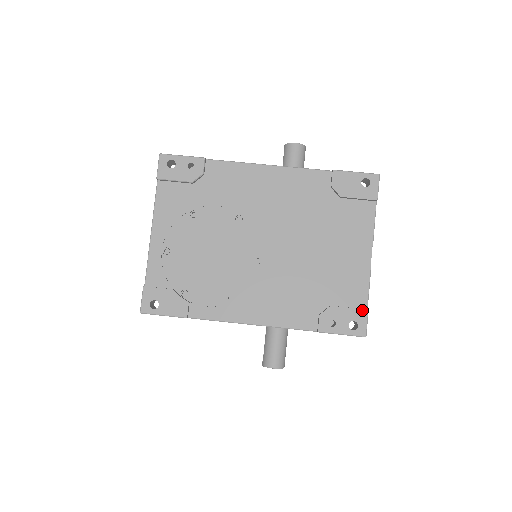
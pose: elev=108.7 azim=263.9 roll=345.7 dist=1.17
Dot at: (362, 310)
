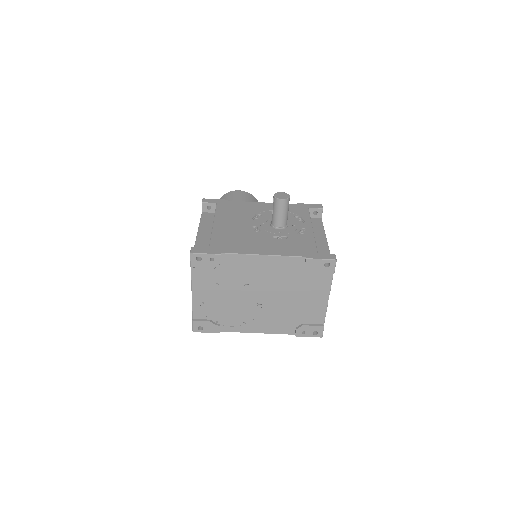
Dot at: (321, 326)
